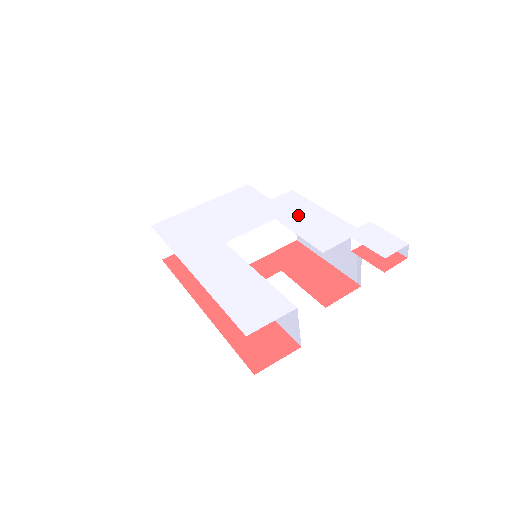
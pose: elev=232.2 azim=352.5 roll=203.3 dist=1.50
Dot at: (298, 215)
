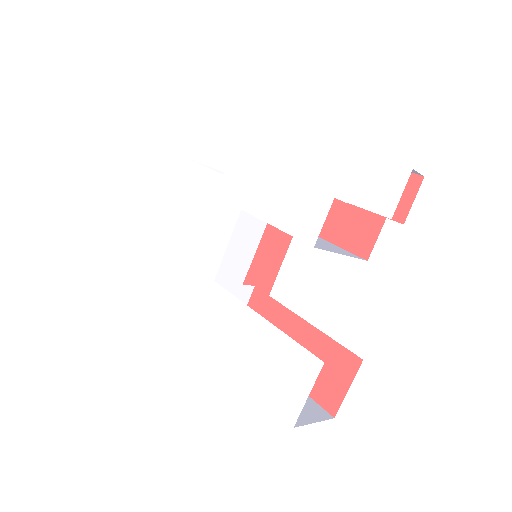
Dot at: (261, 188)
